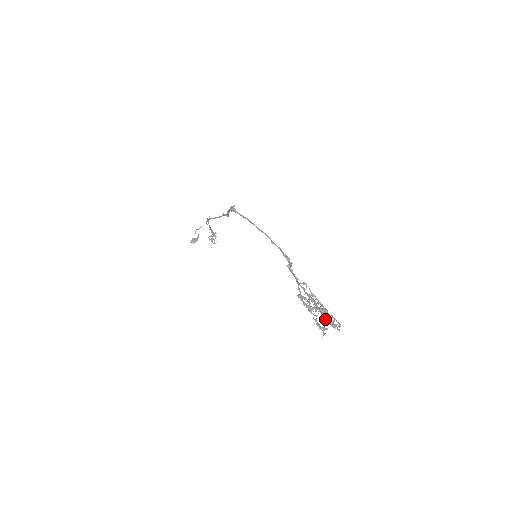
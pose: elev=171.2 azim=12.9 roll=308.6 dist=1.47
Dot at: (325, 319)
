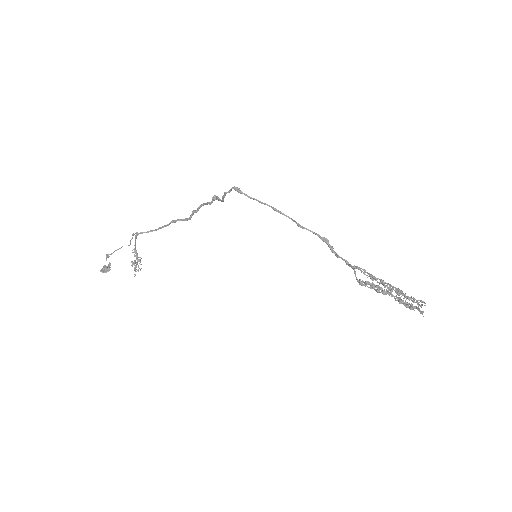
Dot at: (410, 298)
